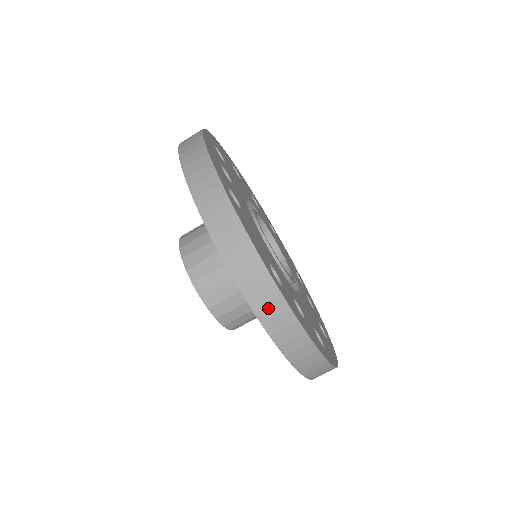
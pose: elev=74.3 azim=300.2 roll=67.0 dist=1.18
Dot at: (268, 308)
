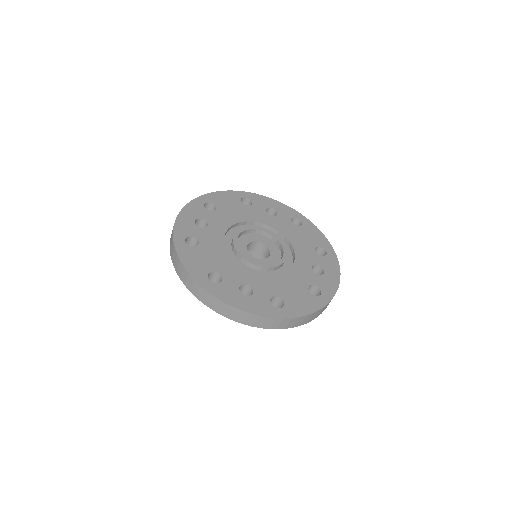
Dot at: (206, 299)
